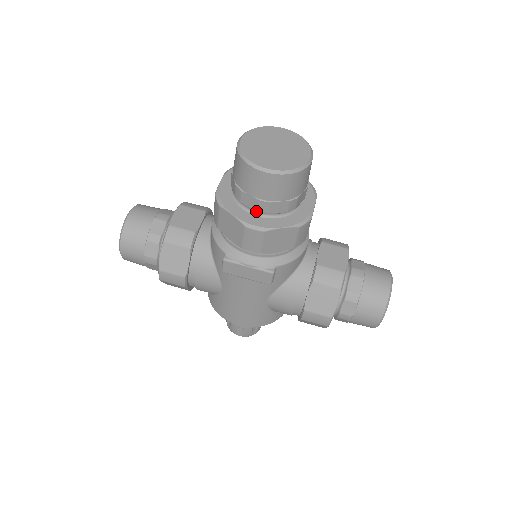
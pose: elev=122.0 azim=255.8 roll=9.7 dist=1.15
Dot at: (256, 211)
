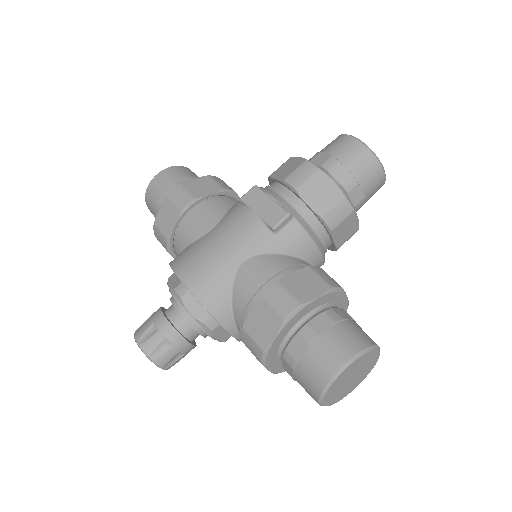
Dot at: occluded
